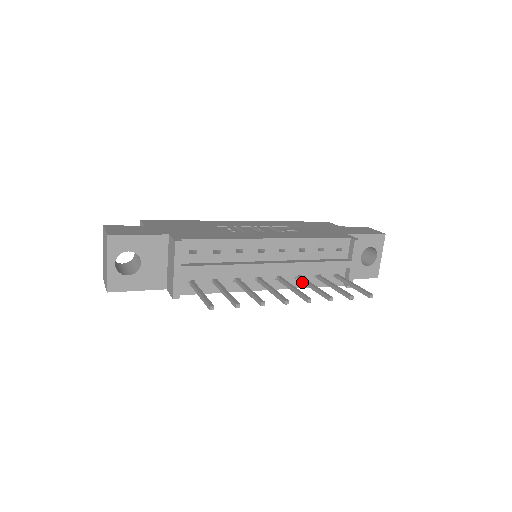
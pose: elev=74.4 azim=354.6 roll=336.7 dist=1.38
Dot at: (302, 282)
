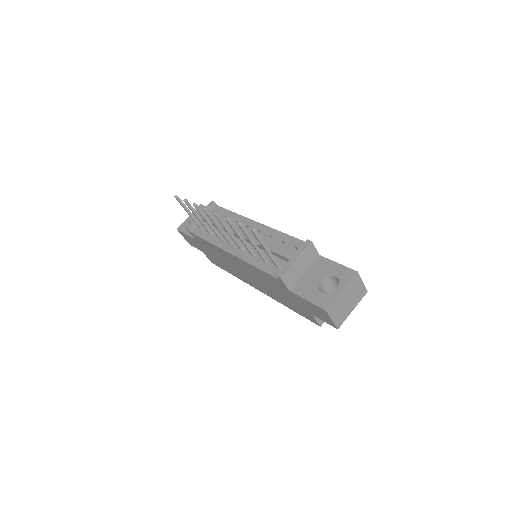
Dot at: (247, 248)
